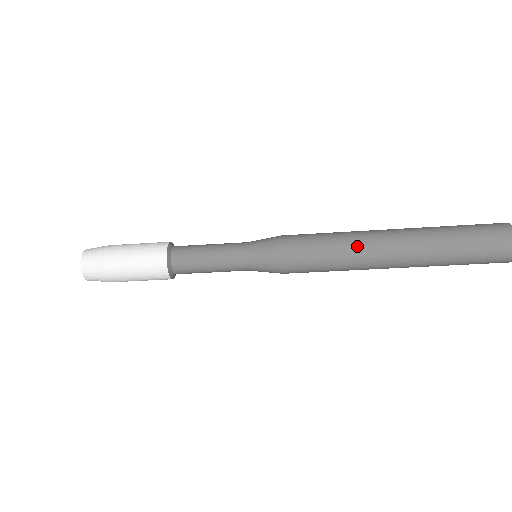
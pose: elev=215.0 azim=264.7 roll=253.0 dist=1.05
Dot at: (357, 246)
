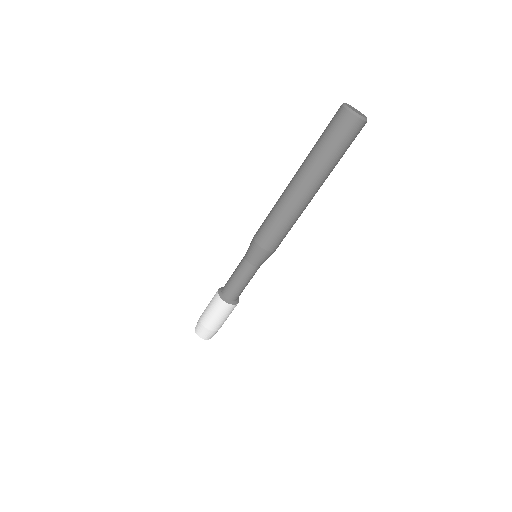
Dot at: (281, 202)
